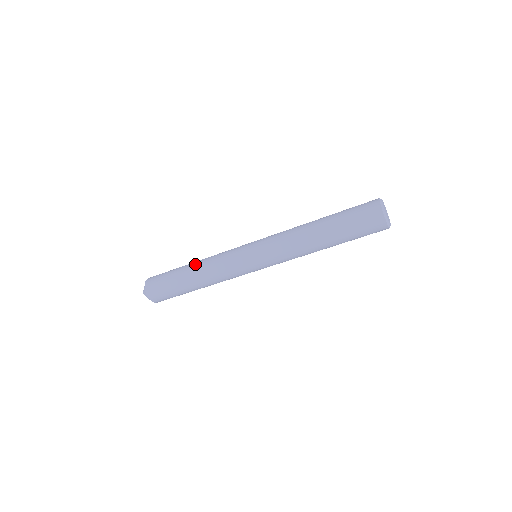
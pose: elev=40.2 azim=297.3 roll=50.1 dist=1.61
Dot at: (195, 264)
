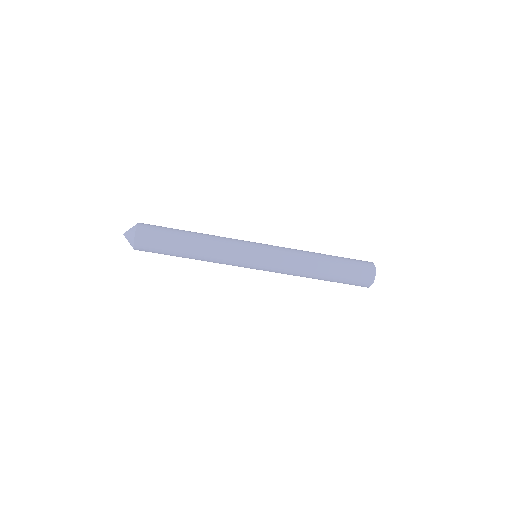
Dot at: (199, 241)
